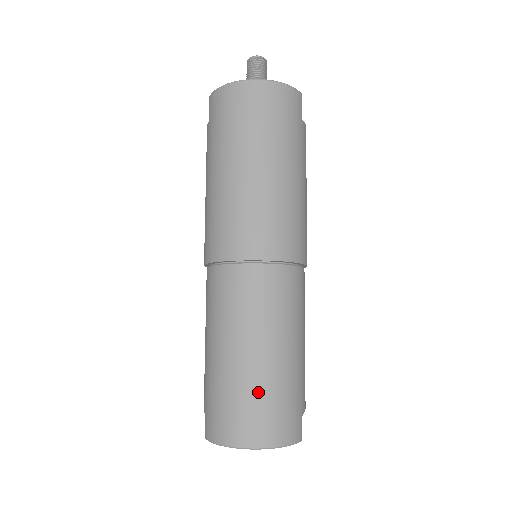
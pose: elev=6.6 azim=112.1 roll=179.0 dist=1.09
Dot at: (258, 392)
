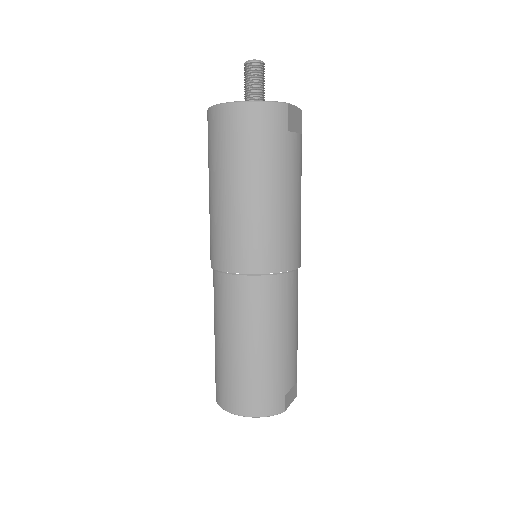
Dot at: (243, 376)
